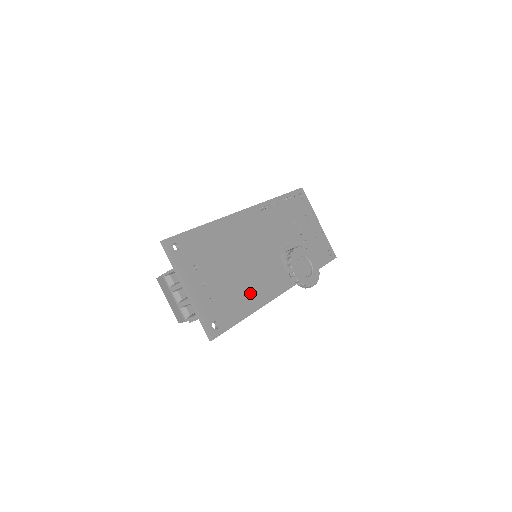
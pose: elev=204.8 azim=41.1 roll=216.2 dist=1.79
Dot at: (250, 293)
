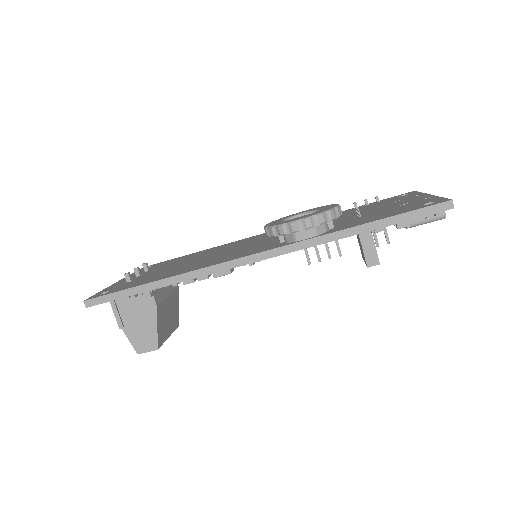
Dot at: (187, 268)
